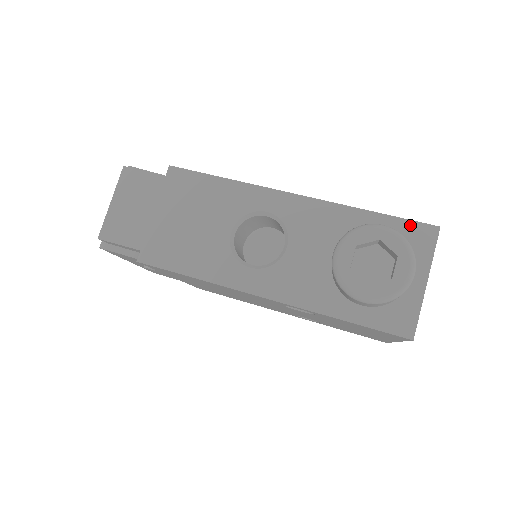
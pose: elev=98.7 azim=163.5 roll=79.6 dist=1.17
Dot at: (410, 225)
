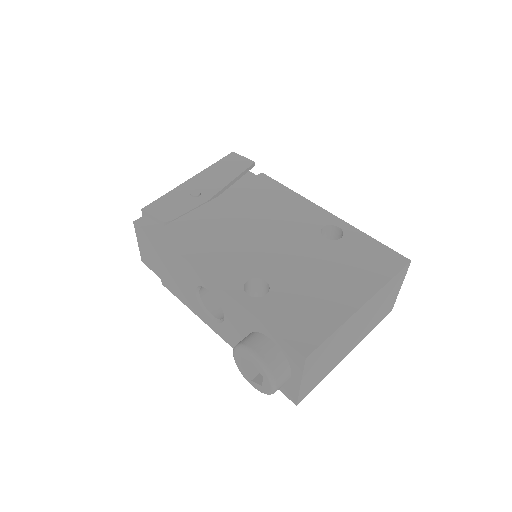
Dot at: (287, 346)
